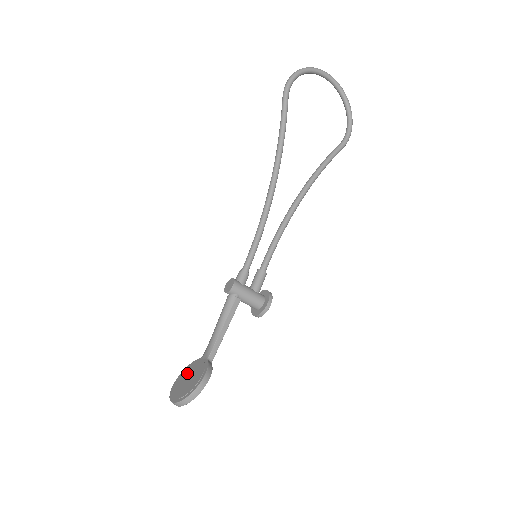
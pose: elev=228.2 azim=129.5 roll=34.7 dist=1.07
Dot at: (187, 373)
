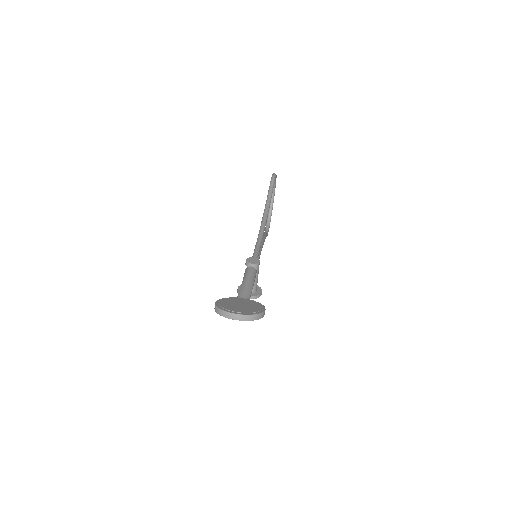
Dot at: (231, 302)
